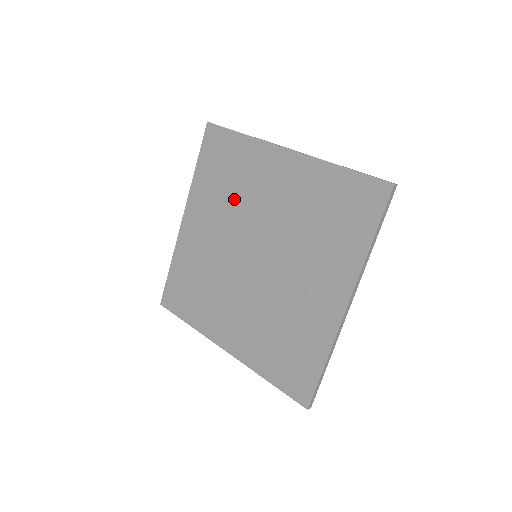
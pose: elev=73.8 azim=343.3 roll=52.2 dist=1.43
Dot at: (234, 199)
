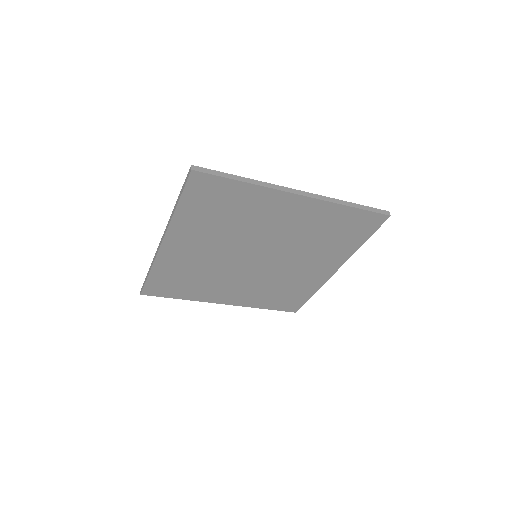
Dot at: (234, 228)
